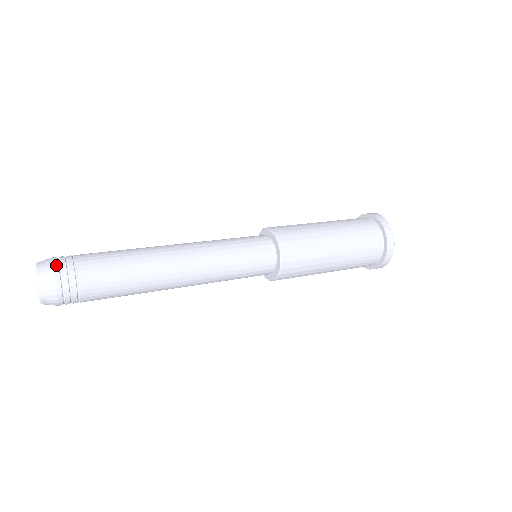
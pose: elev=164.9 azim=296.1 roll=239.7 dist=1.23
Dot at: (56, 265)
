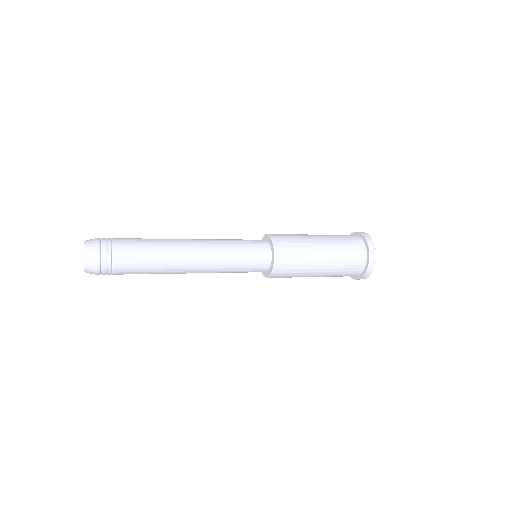
Dot at: (99, 257)
